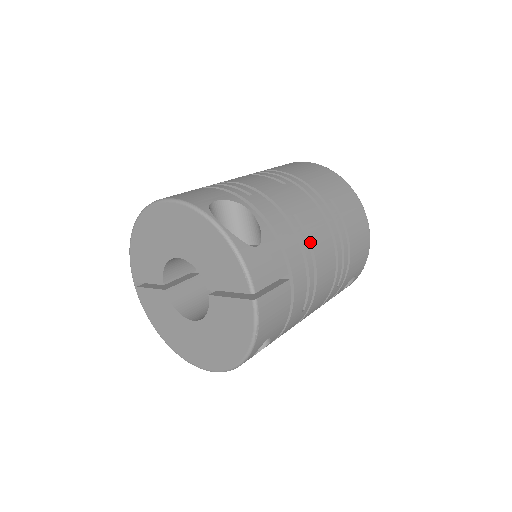
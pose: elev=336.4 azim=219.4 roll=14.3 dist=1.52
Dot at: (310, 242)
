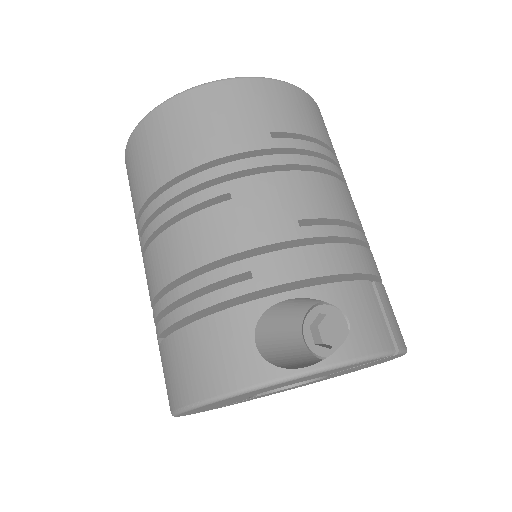
Dot at: (335, 220)
